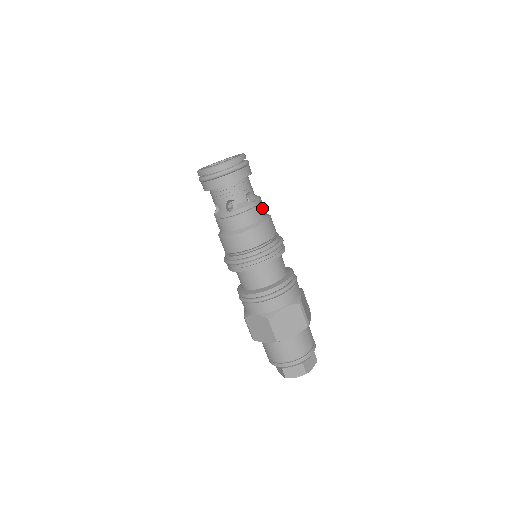
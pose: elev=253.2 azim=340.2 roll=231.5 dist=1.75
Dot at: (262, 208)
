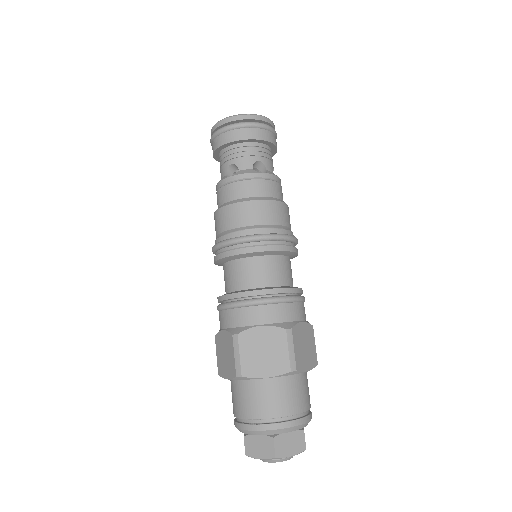
Dot at: (273, 186)
